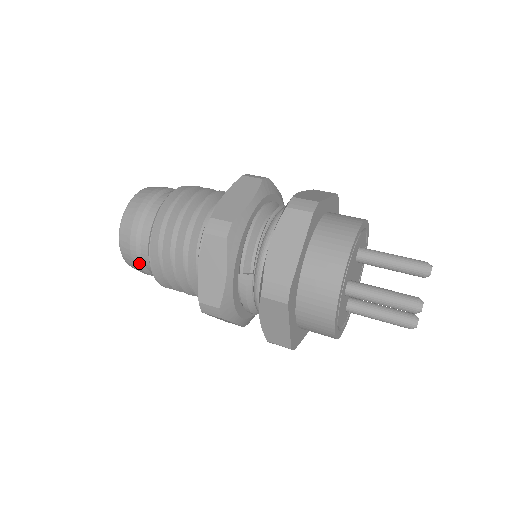
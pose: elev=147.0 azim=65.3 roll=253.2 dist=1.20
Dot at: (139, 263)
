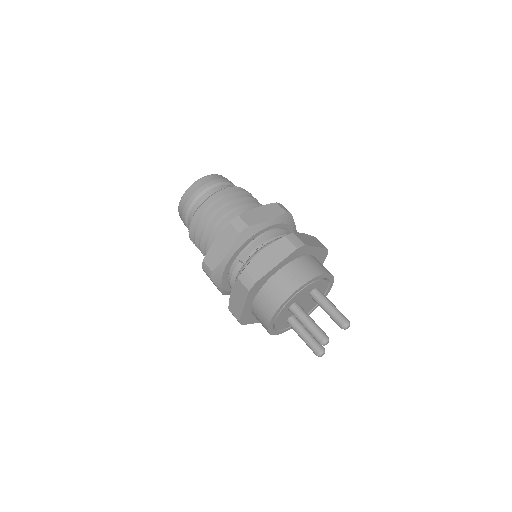
Dot at: (185, 217)
